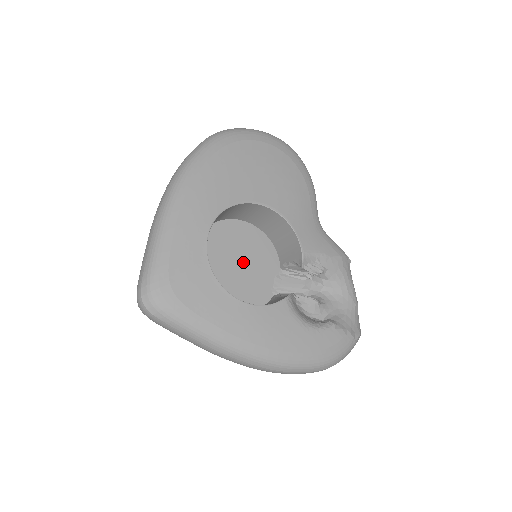
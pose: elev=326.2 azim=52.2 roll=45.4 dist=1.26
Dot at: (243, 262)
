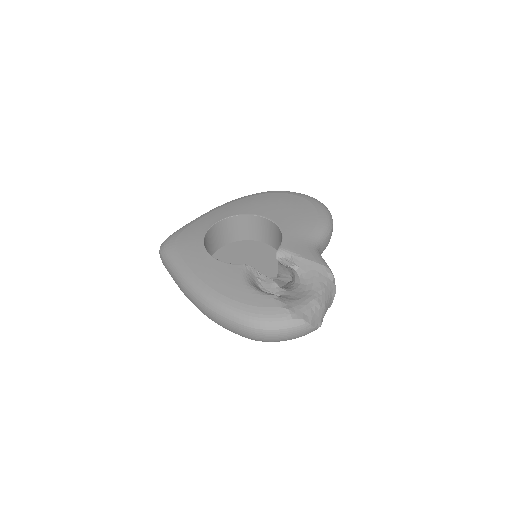
Dot at: (250, 264)
